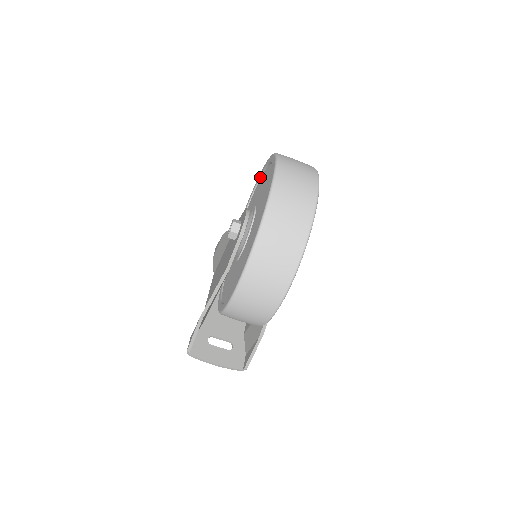
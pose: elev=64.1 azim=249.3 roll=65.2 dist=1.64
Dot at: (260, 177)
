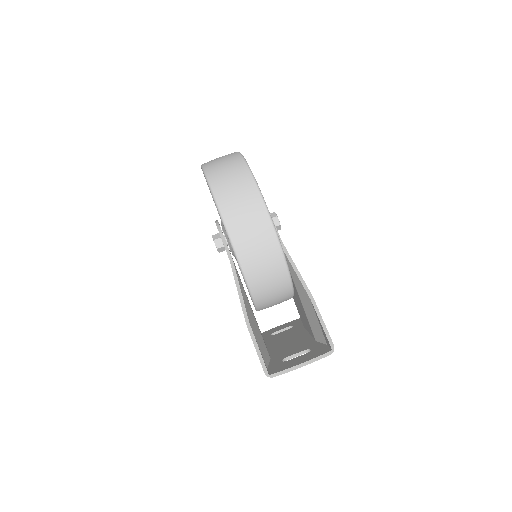
Dot at: occluded
